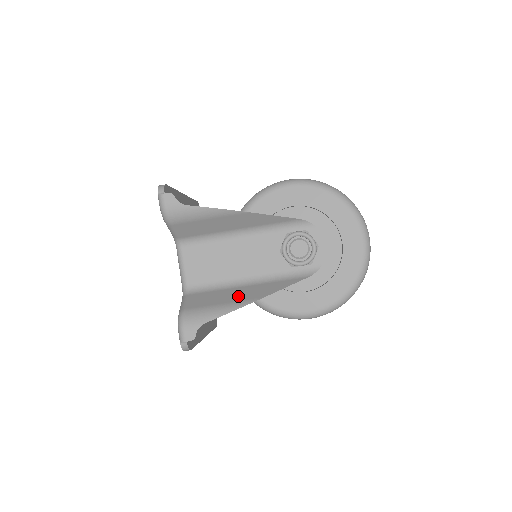
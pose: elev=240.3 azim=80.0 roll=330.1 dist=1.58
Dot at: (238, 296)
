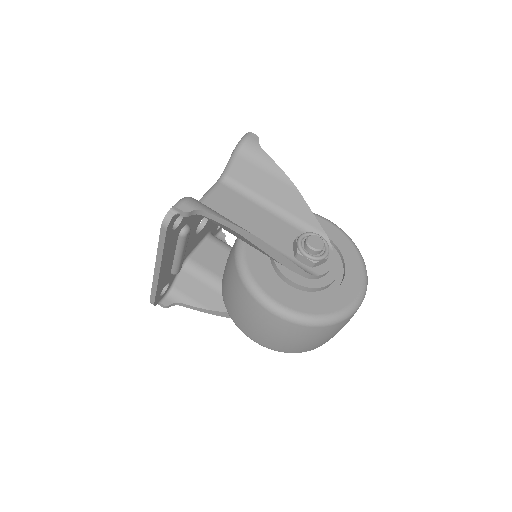
Dot at: occluded
